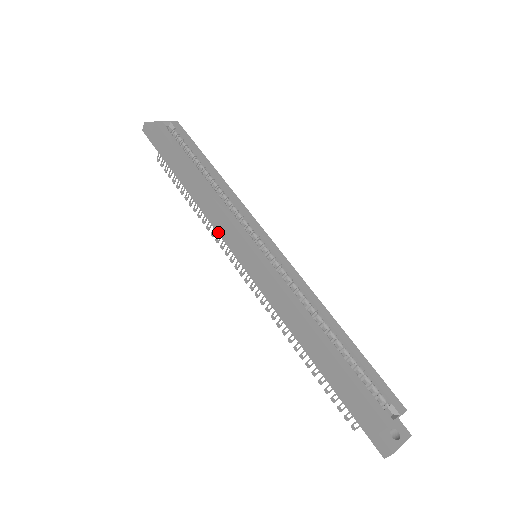
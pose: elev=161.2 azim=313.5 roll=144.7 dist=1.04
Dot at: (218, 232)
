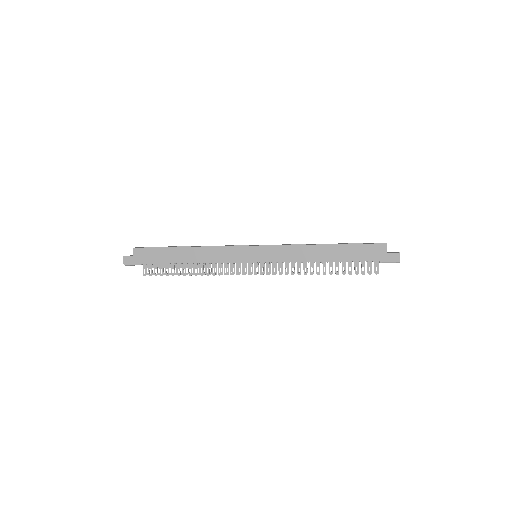
Dot at: (226, 262)
